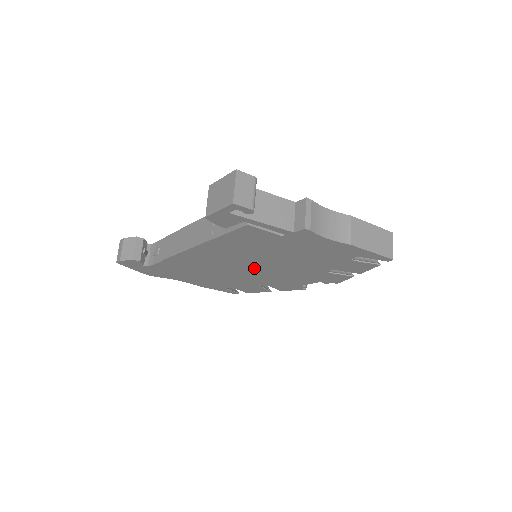
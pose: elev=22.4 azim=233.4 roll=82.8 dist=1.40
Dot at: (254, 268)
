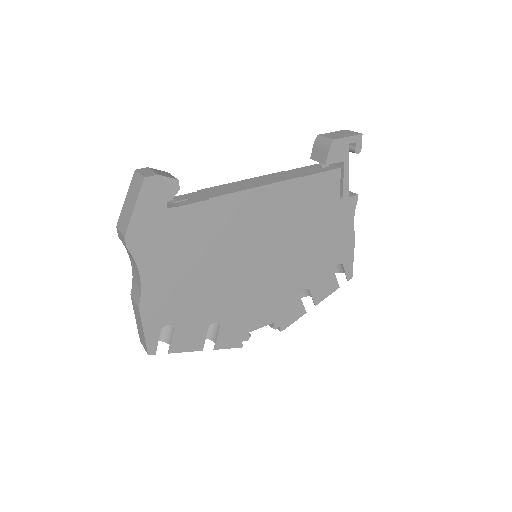
Dot at: (261, 261)
